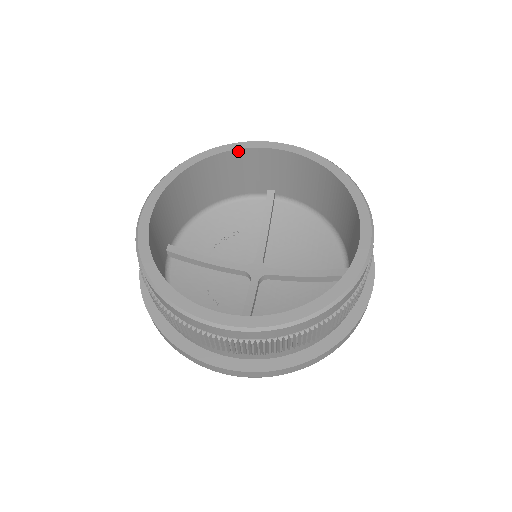
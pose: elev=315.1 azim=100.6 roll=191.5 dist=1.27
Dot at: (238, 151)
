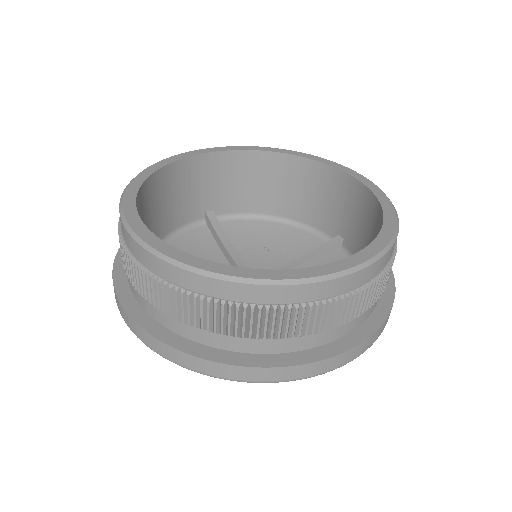
Dot at: (325, 166)
